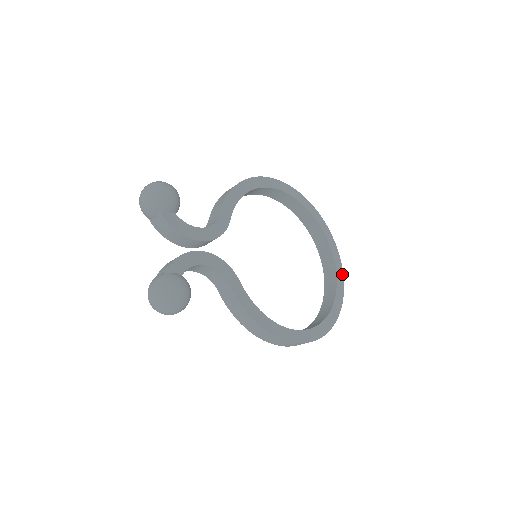
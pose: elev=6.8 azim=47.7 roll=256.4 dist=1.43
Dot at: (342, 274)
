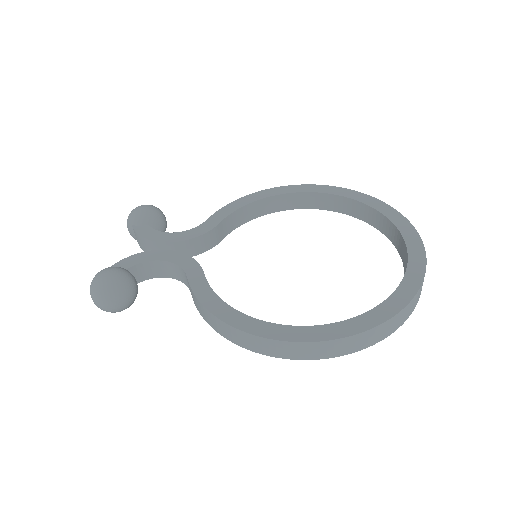
Dot at: (423, 263)
